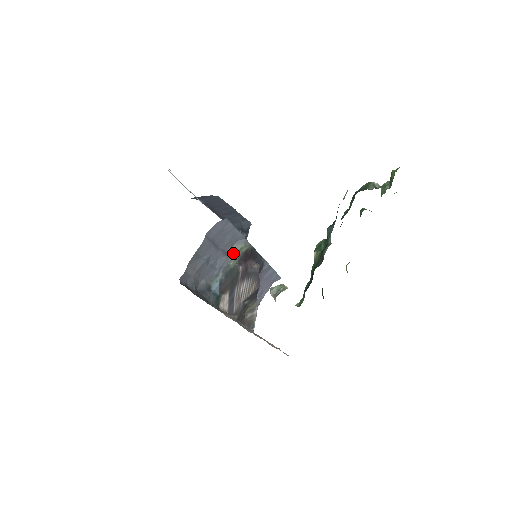
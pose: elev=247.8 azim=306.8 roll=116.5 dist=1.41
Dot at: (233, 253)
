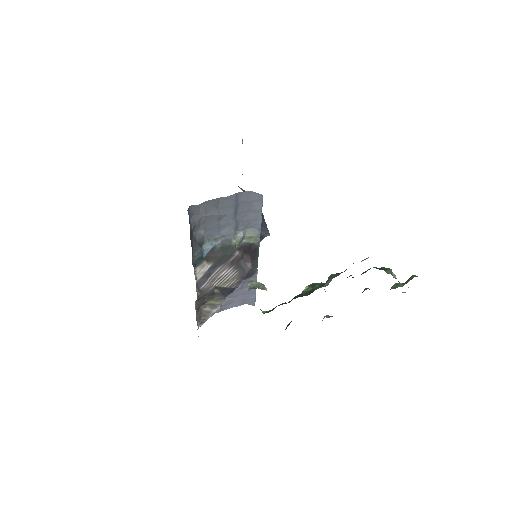
Dot at: (242, 234)
